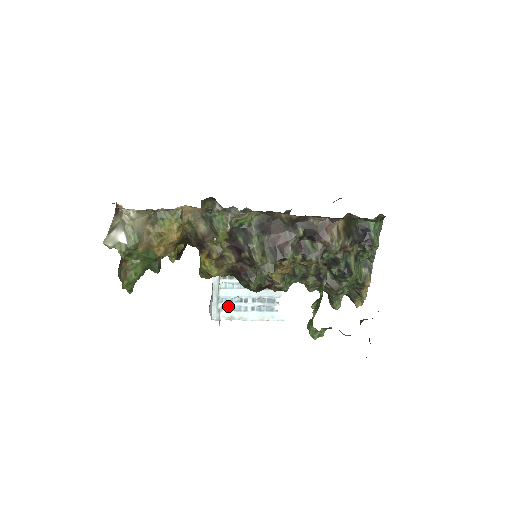
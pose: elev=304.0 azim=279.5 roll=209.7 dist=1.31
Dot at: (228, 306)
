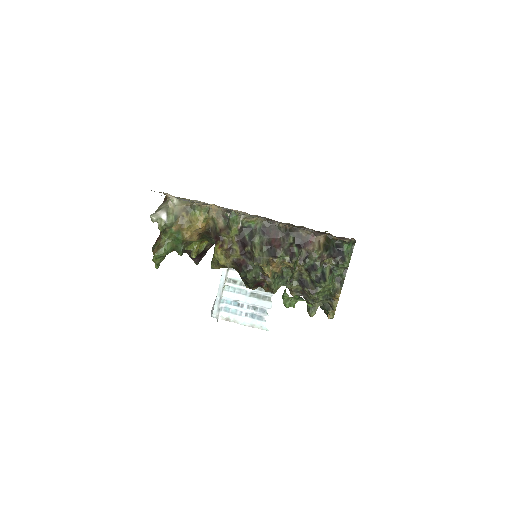
Dot at: (227, 308)
